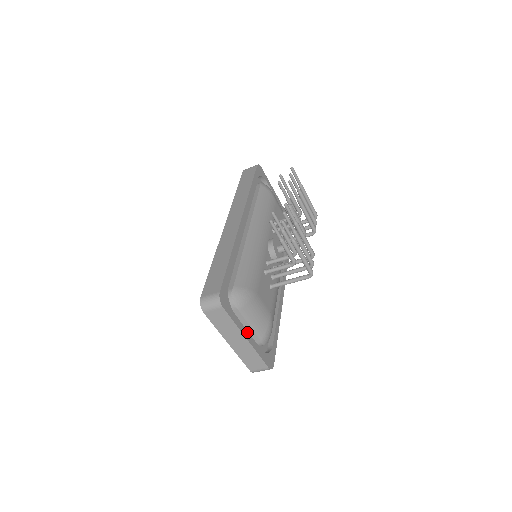
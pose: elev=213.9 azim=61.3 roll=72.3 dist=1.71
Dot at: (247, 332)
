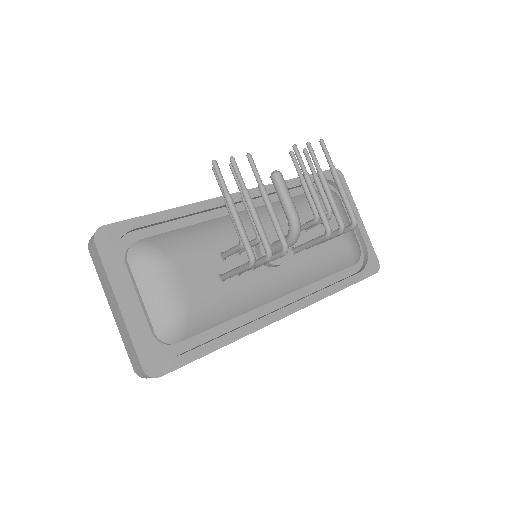
Dot at: (127, 299)
